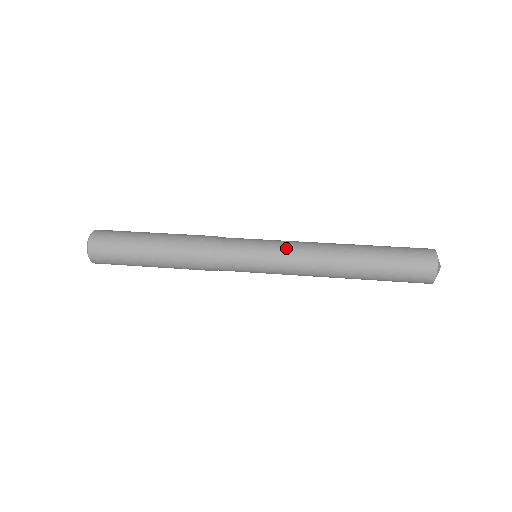
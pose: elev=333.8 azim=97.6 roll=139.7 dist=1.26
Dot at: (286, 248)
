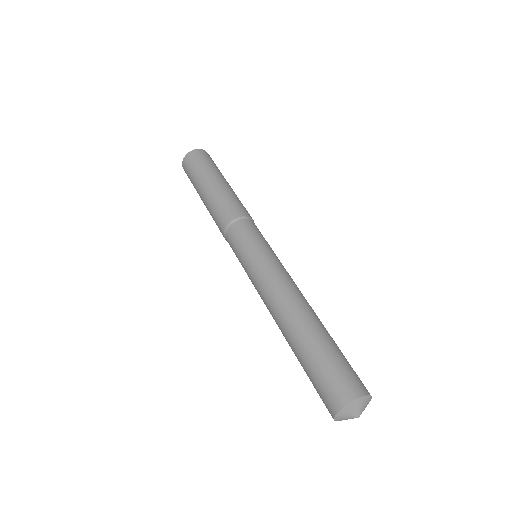
Dot at: (253, 284)
